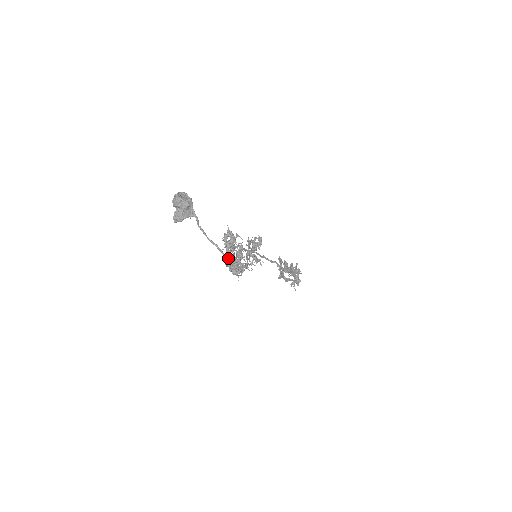
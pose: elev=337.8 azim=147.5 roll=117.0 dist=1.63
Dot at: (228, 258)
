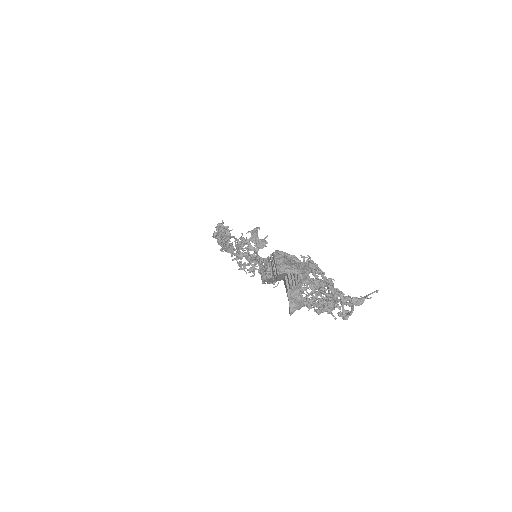
Dot at: (306, 298)
